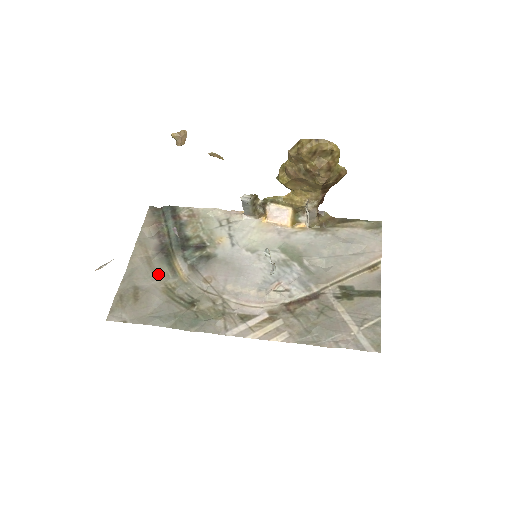
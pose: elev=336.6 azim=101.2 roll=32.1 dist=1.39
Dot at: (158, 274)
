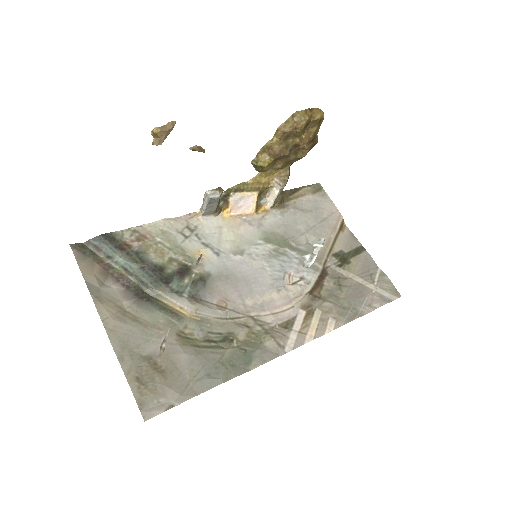
Dot at: (160, 327)
